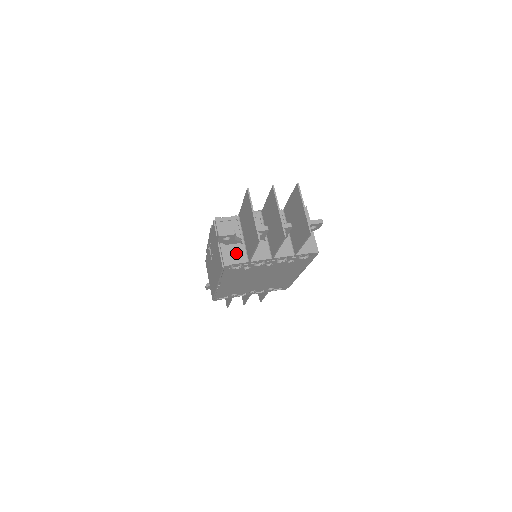
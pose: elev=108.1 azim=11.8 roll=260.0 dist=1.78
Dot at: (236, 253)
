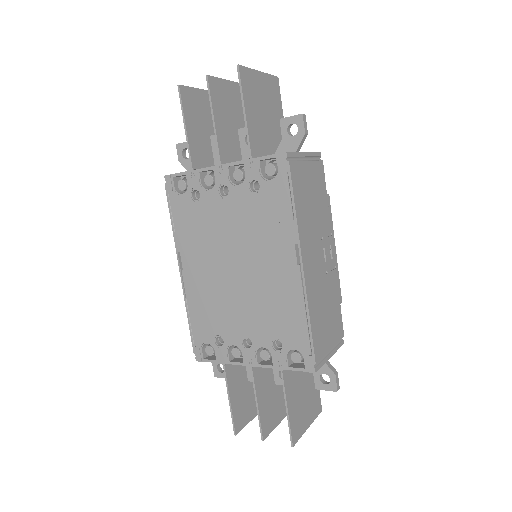
Dot at: occluded
